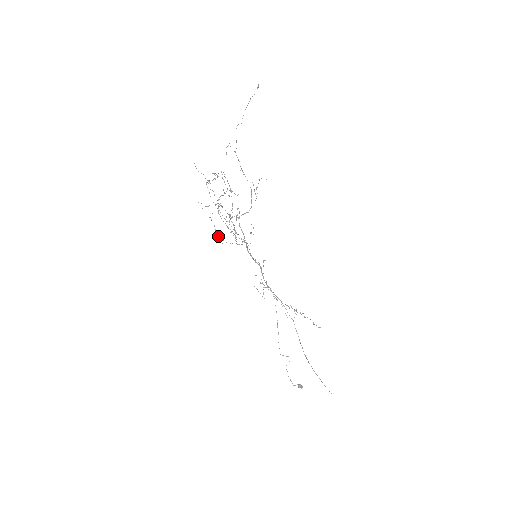
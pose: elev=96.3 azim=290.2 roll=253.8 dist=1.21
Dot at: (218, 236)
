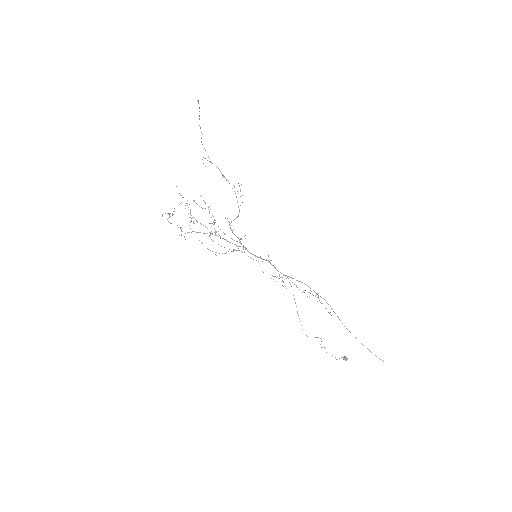
Dot at: (210, 250)
